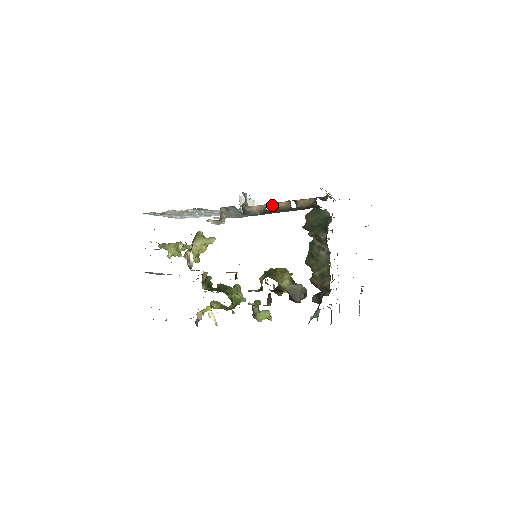
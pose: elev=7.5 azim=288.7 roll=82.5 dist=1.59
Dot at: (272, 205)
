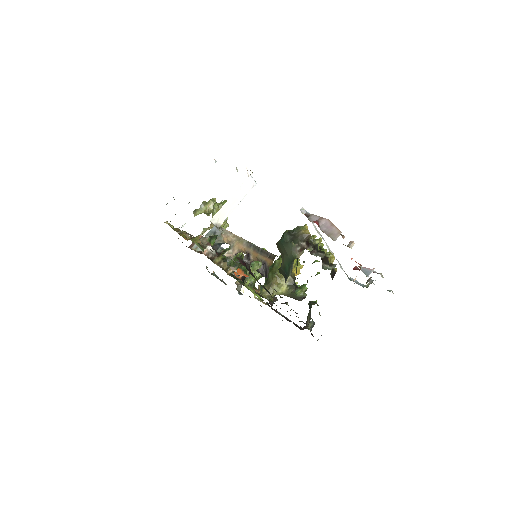
Dot at: (234, 251)
